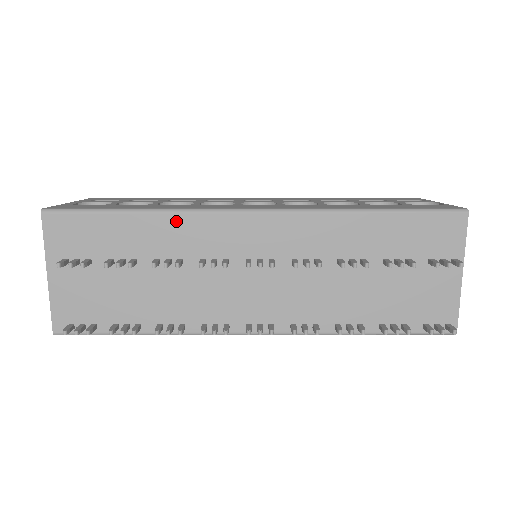
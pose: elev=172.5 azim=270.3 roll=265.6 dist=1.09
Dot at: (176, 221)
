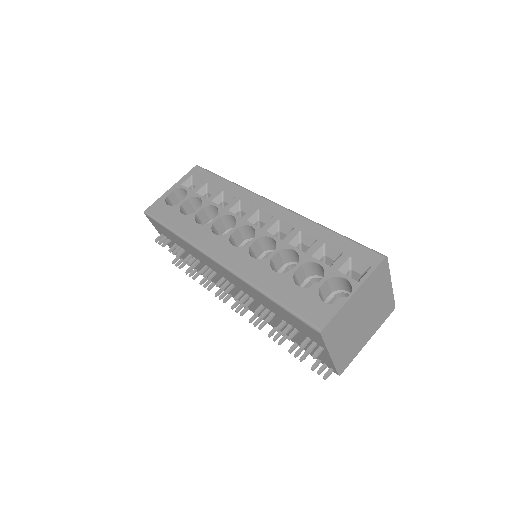
Dot at: (188, 245)
